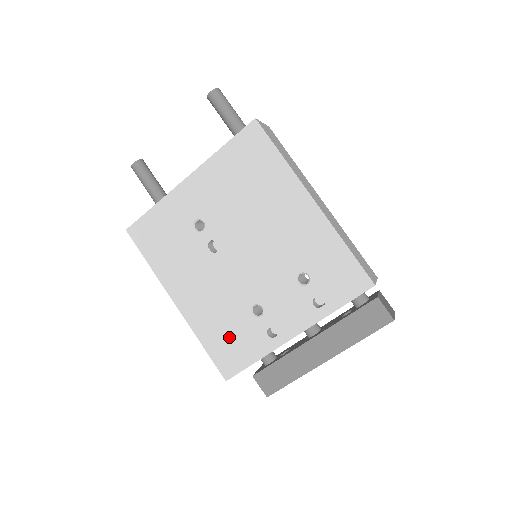
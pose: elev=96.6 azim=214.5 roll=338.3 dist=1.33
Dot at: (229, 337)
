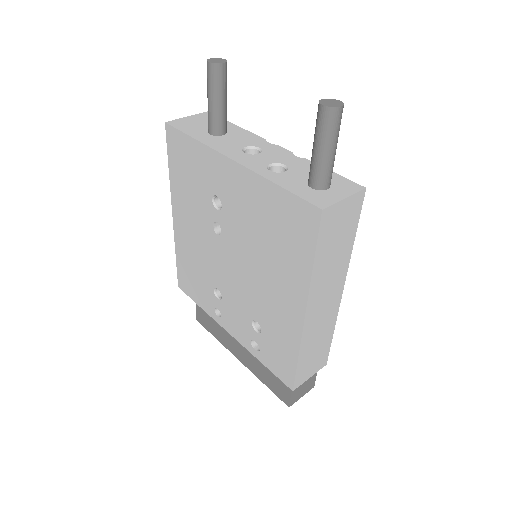
Dot at: (193, 277)
